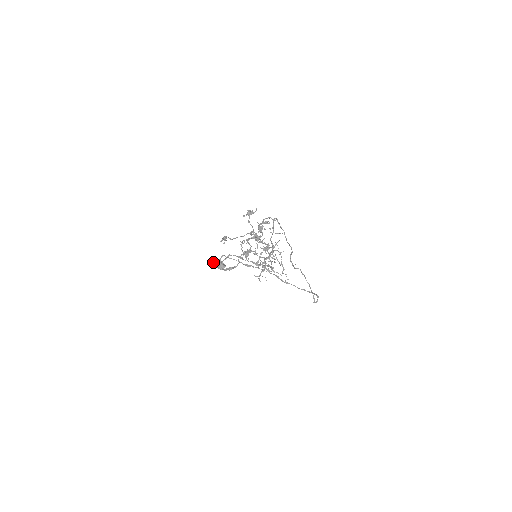
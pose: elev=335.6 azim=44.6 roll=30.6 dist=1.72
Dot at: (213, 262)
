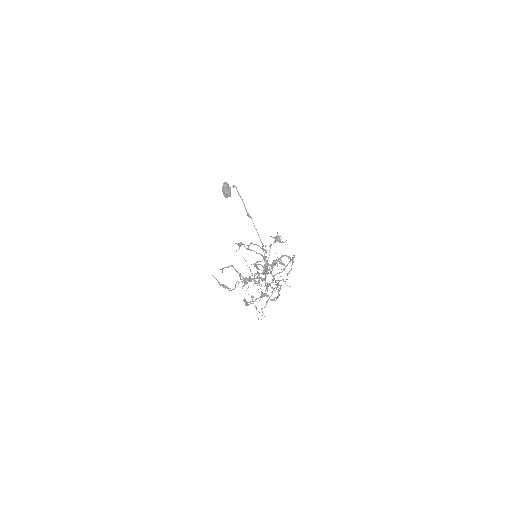
Dot at: (223, 185)
